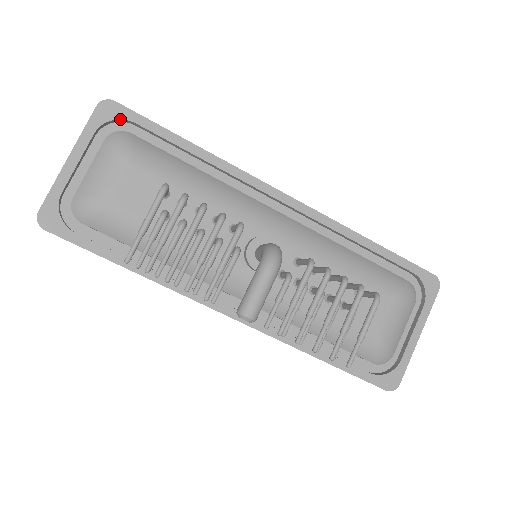
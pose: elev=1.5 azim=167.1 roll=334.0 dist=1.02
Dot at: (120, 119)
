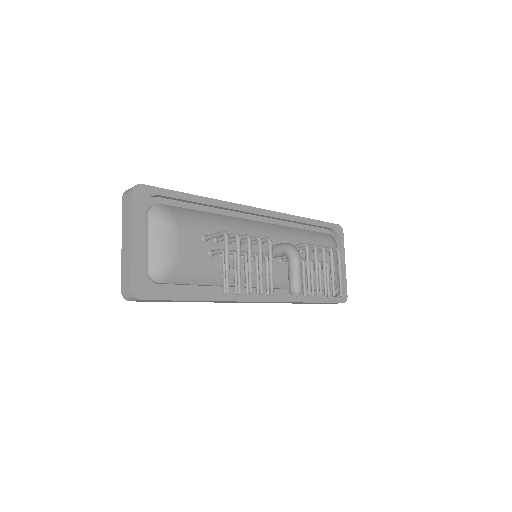
Dot at: (151, 196)
